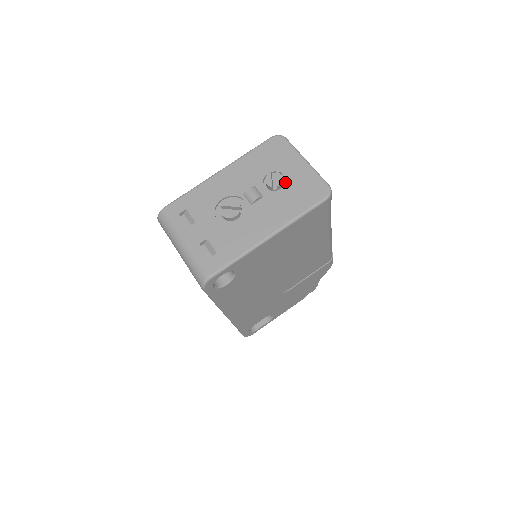
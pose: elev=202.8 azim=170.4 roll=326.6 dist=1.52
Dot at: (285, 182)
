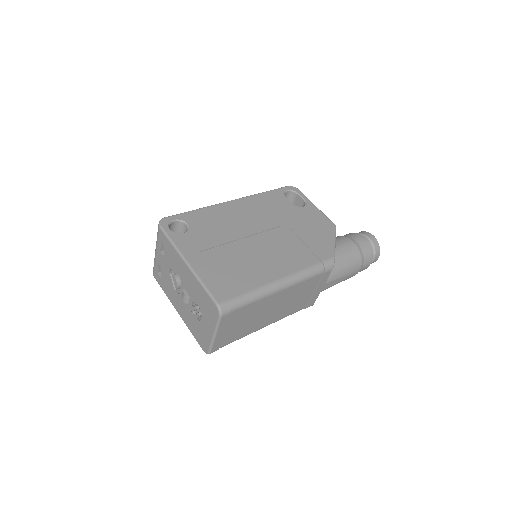
Dot at: occluded
